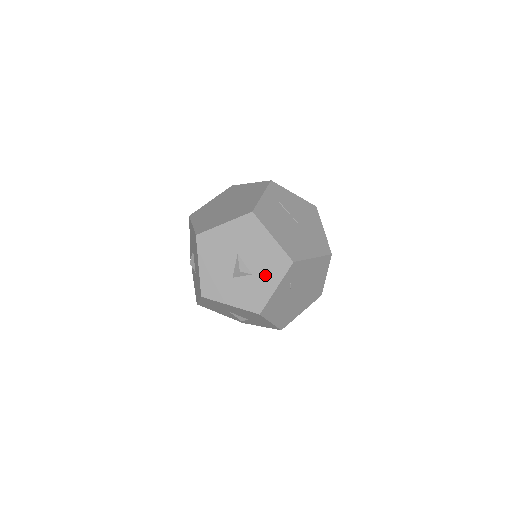
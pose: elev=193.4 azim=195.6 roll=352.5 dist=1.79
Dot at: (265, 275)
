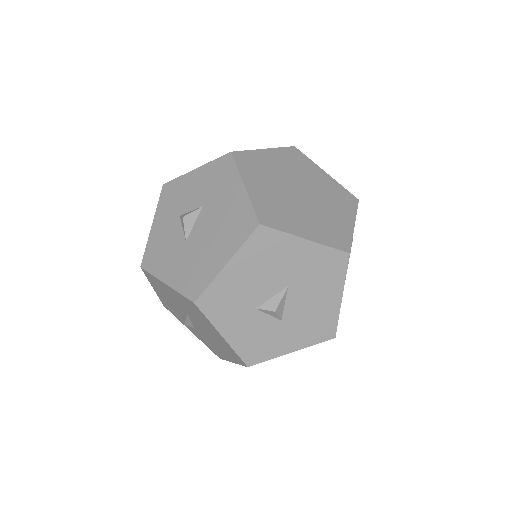
Dot at: (295, 331)
